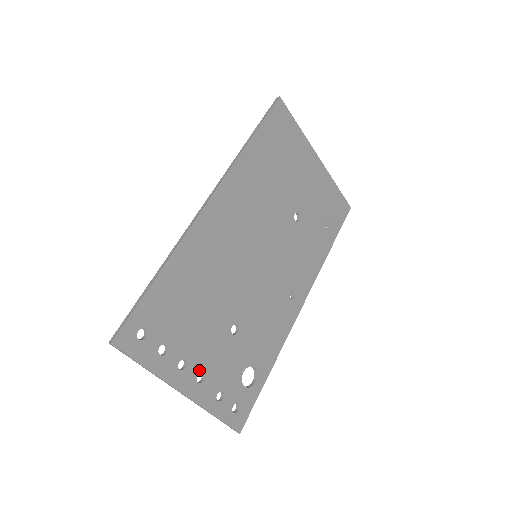
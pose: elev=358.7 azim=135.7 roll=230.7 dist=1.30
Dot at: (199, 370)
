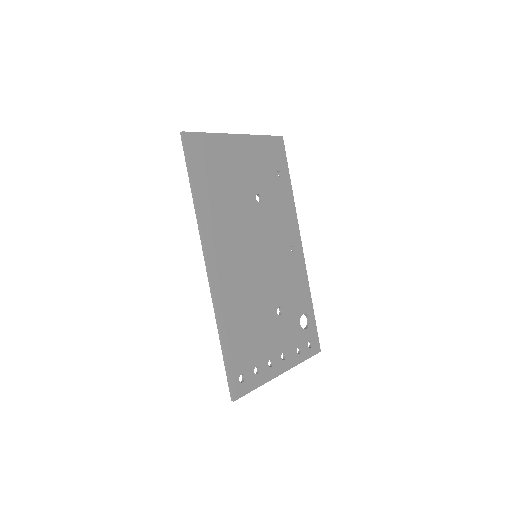
Dot at: (280, 354)
